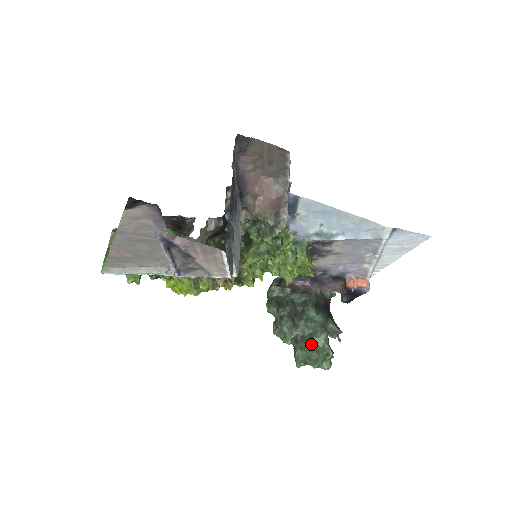
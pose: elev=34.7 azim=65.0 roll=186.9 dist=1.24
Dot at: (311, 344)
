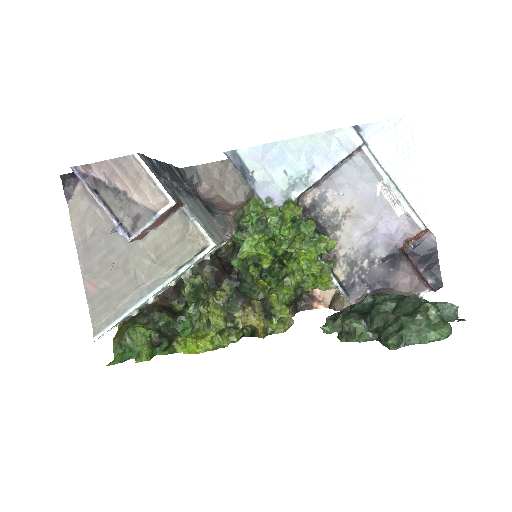
Dot at: (395, 316)
